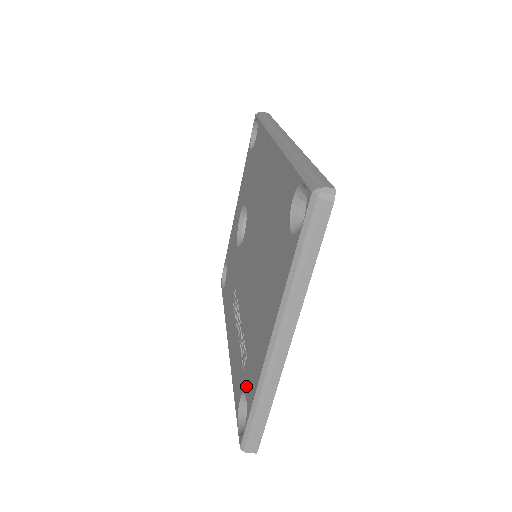
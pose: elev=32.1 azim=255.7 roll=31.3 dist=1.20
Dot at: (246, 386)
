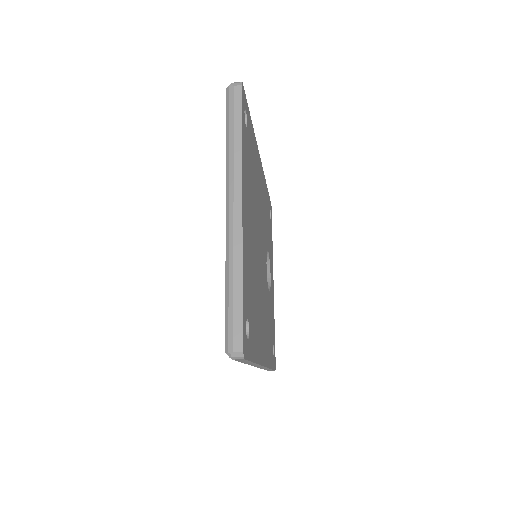
Dot at: occluded
